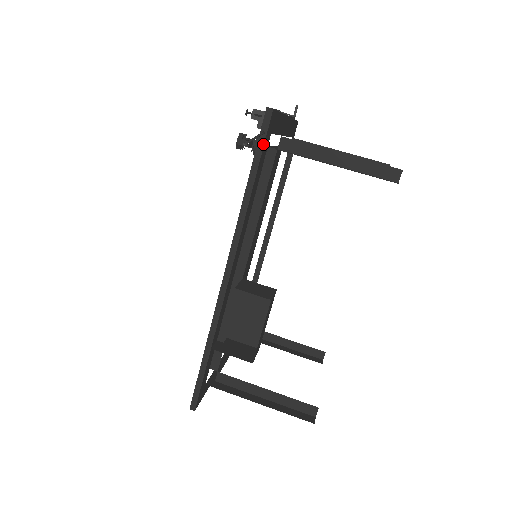
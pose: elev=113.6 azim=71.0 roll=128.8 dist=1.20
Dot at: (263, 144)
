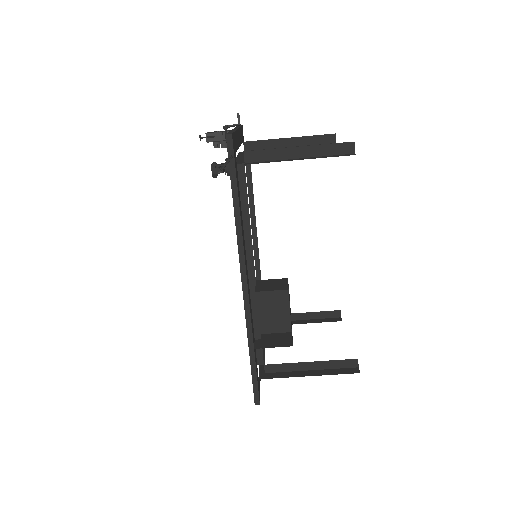
Dot at: (234, 166)
